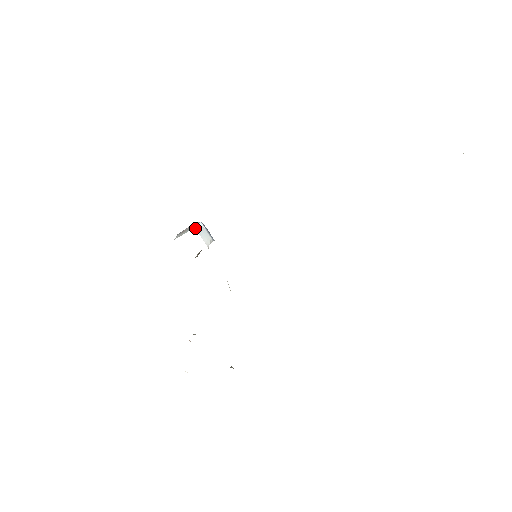
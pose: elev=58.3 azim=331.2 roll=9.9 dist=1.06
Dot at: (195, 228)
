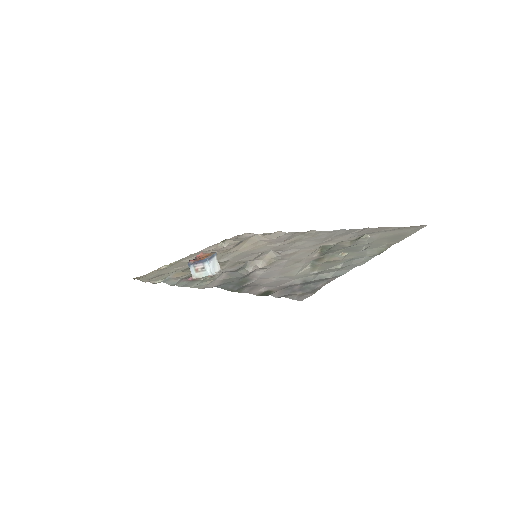
Dot at: (212, 274)
